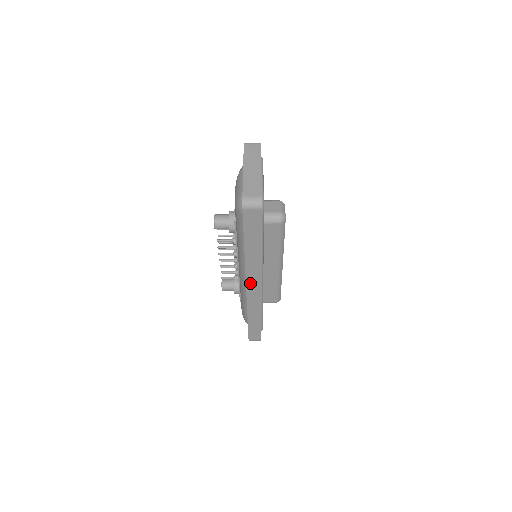
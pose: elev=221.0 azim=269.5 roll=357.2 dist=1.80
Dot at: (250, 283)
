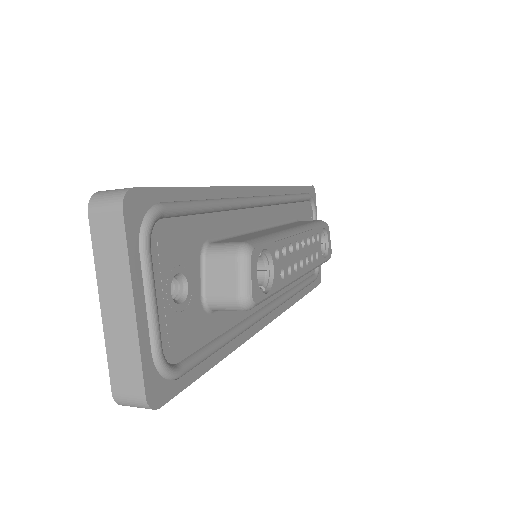
Dot at: occluded
